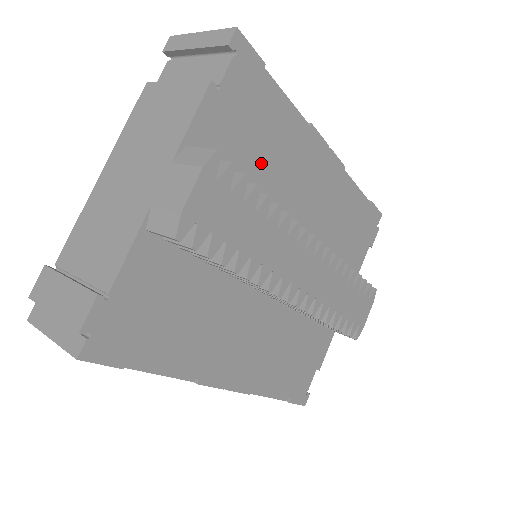
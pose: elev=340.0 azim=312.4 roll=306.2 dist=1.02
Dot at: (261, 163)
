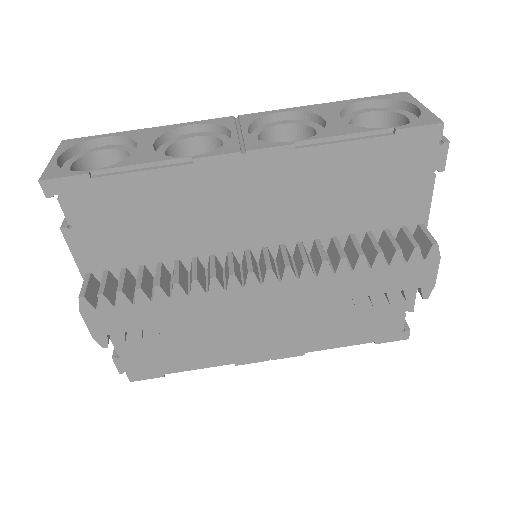
Dot at: (162, 233)
